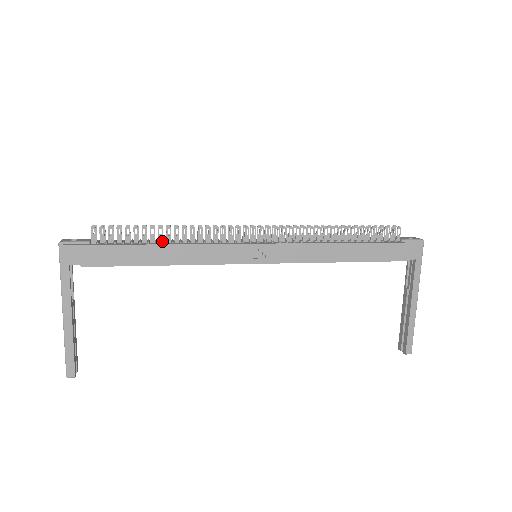
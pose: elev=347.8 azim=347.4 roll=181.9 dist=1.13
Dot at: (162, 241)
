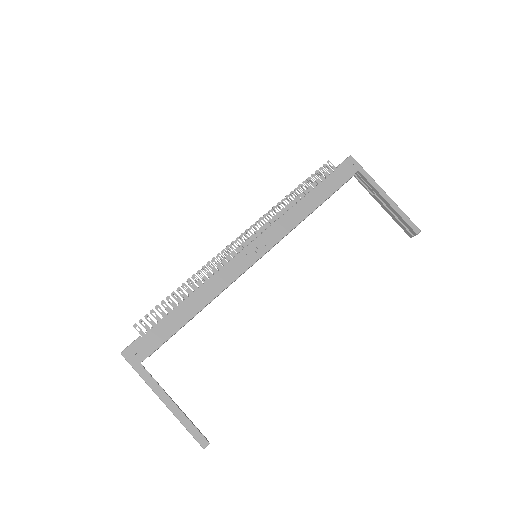
Dot at: (187, 296)
